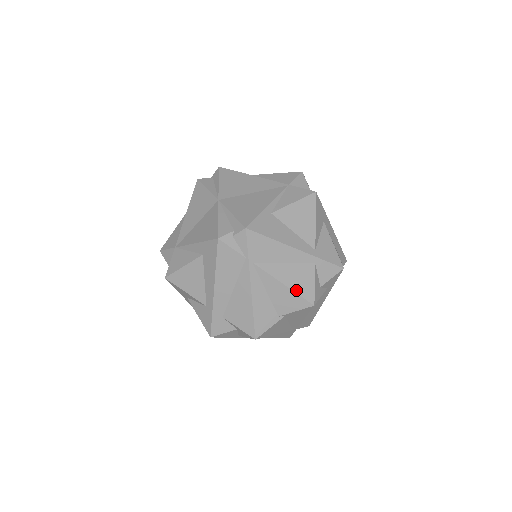
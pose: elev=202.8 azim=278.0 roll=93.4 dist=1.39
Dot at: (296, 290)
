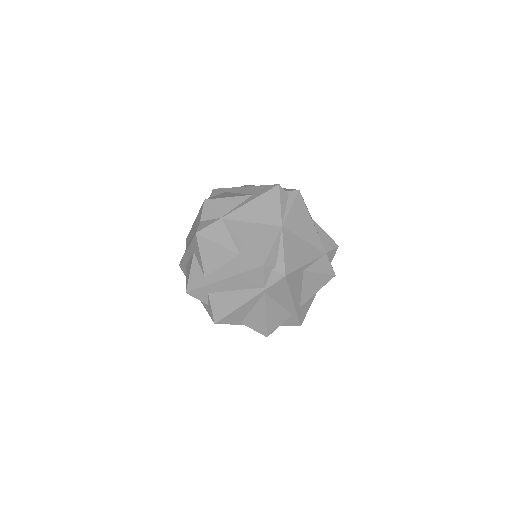
Dot at: (268, 323)
